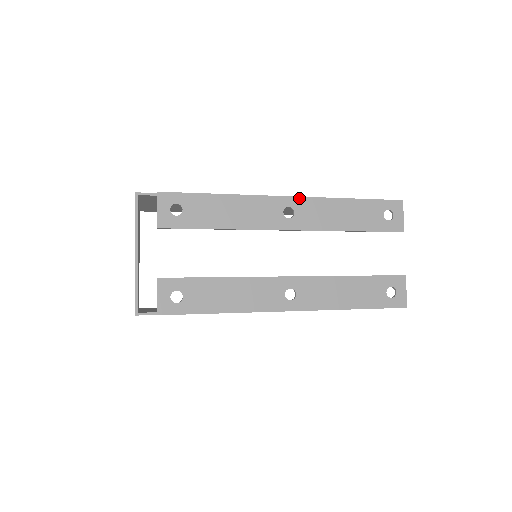
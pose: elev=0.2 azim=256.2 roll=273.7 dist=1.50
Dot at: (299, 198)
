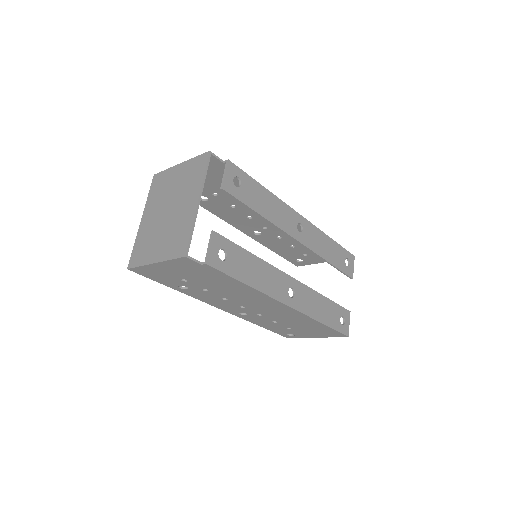
Dot at: (307, 221)
